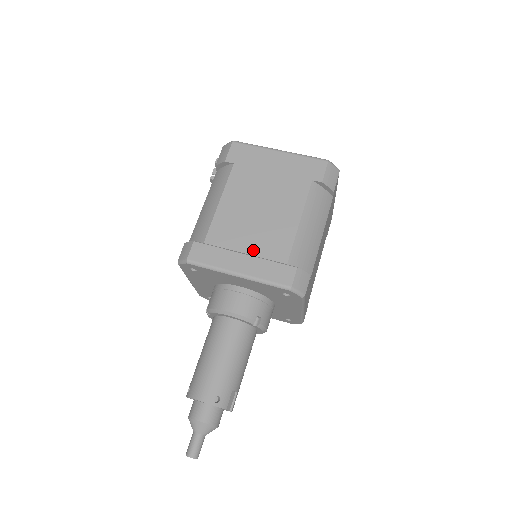
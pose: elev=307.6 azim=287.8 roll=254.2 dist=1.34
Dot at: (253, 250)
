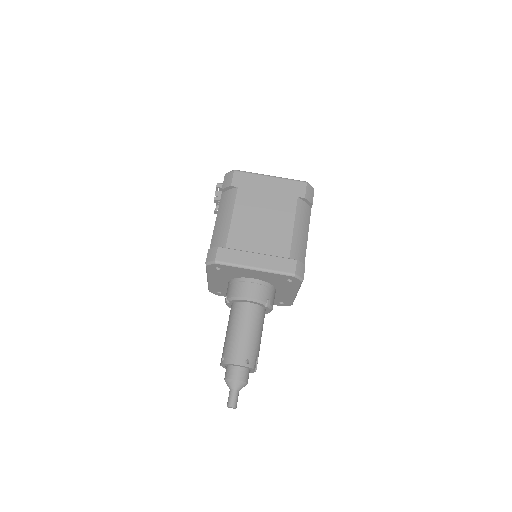
Dot at: (263, 250)
